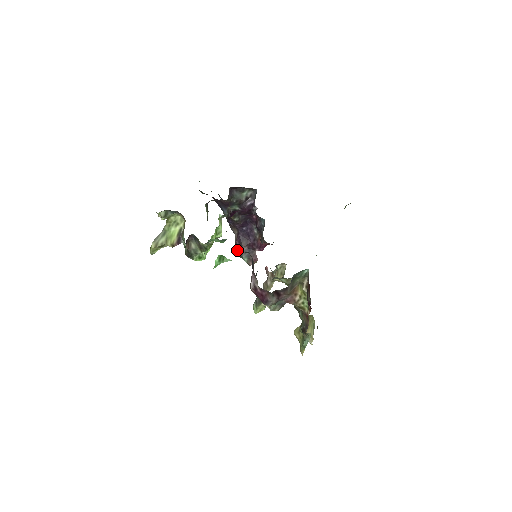
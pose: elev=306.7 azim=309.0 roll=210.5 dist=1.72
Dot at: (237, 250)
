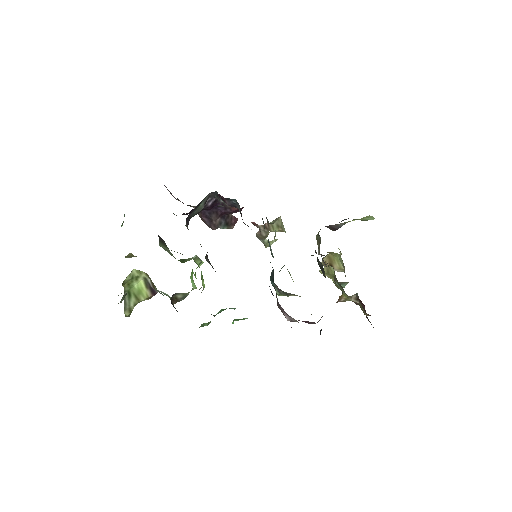
Dot at: (209, 226)
